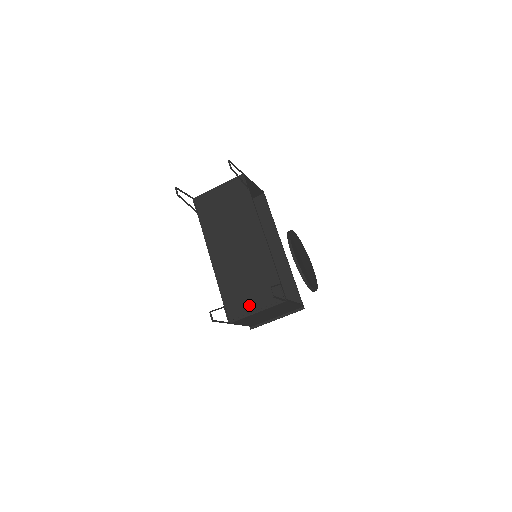
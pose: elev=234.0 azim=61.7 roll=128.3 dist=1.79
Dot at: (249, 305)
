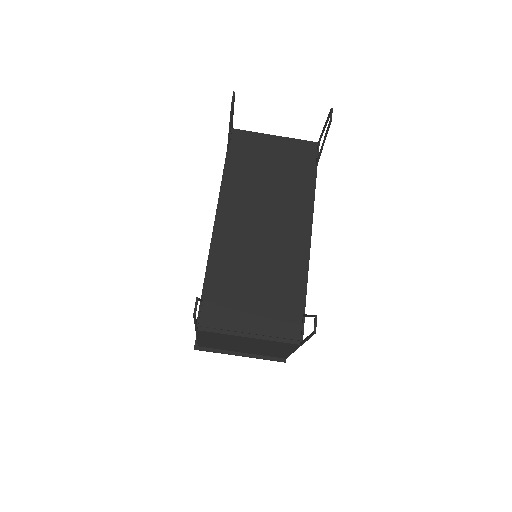
Dot at: (242, 319)
